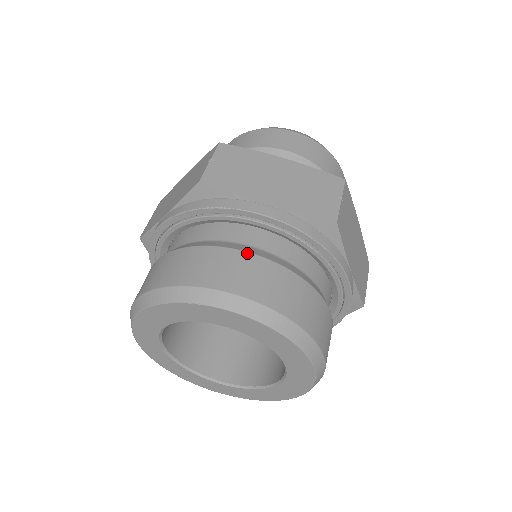
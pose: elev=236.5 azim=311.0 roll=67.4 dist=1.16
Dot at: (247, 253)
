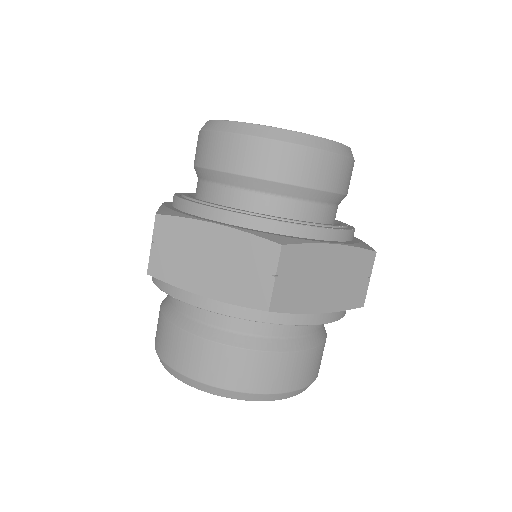
Dot at: (200, 339)
